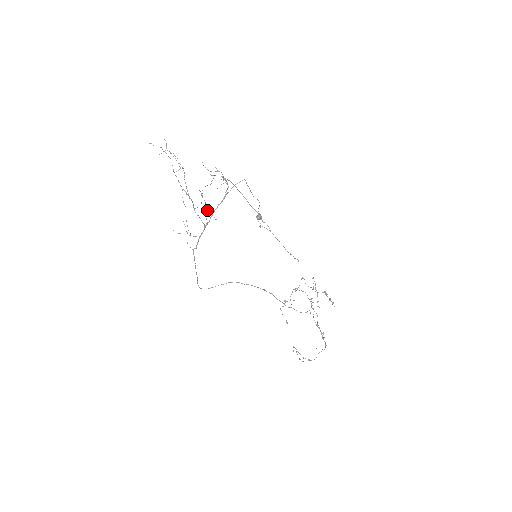
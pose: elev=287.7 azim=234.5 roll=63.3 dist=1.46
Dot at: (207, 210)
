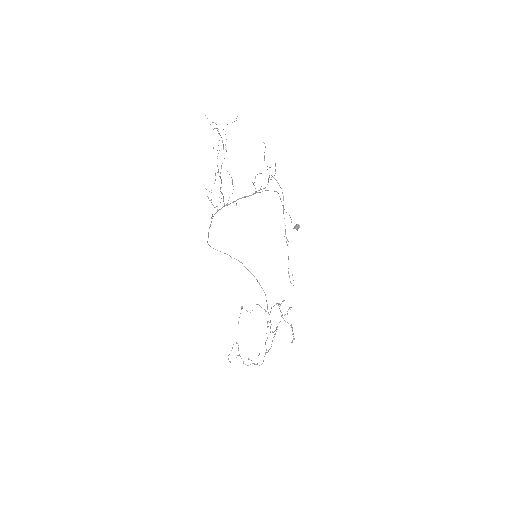
Dot at: occluded
